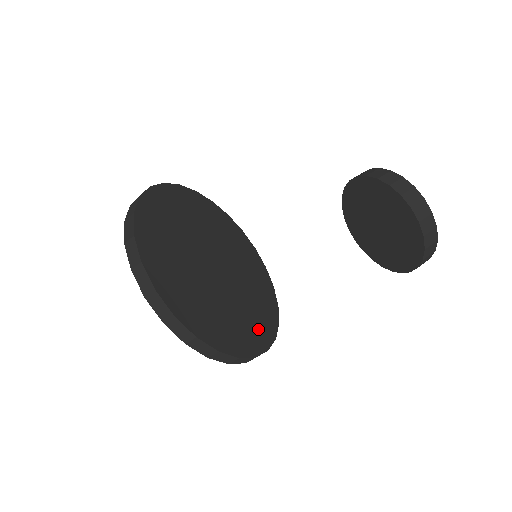
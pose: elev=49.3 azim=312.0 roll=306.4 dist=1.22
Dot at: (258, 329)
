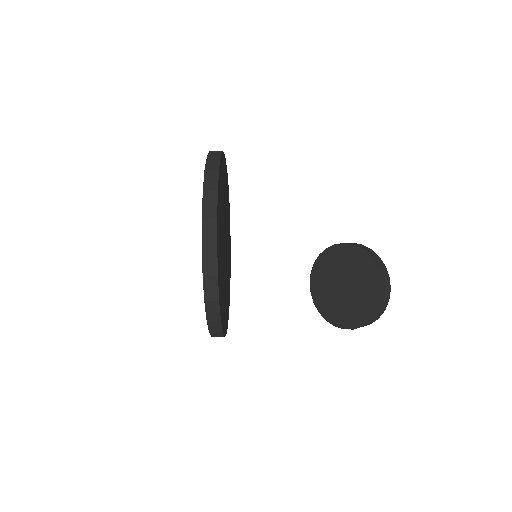
Dot at: (226, 313)
